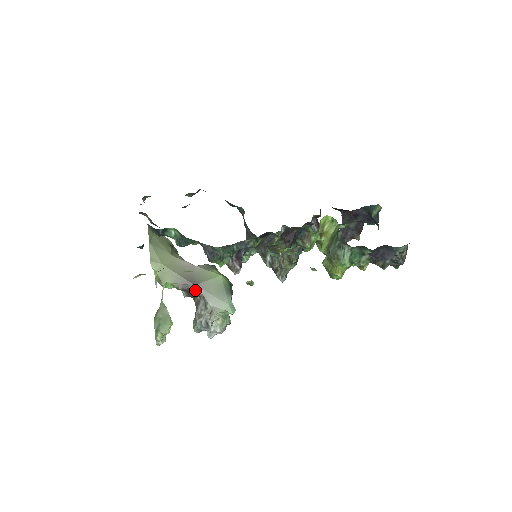
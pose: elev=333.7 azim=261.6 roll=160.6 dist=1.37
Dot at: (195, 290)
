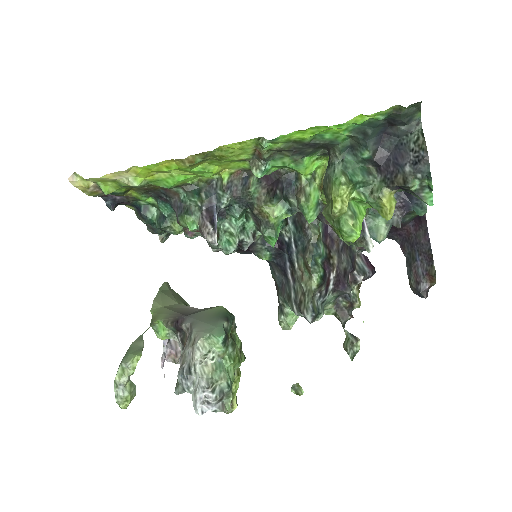
Dot at: (184, 321)
